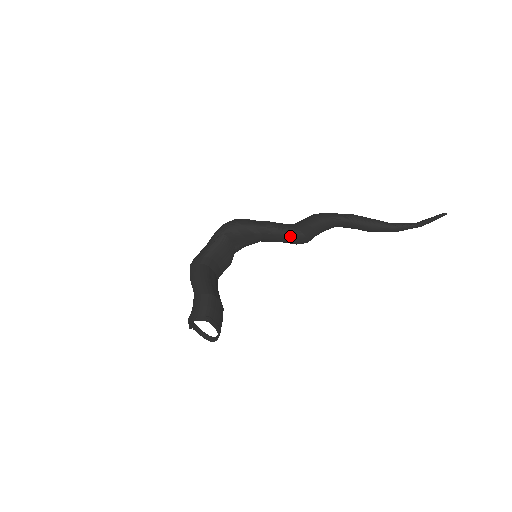
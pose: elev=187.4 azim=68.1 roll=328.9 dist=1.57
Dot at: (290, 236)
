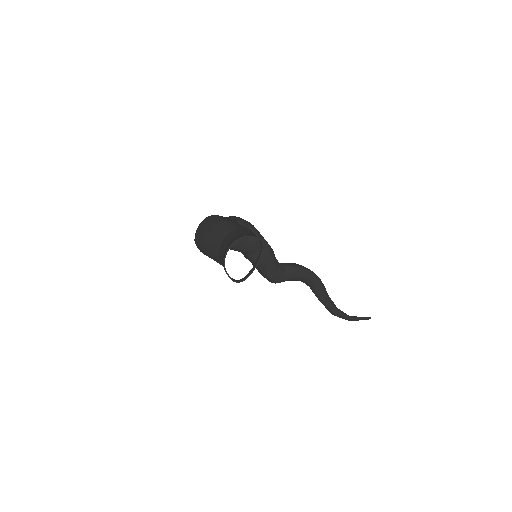
Dot at: (276, 265)
